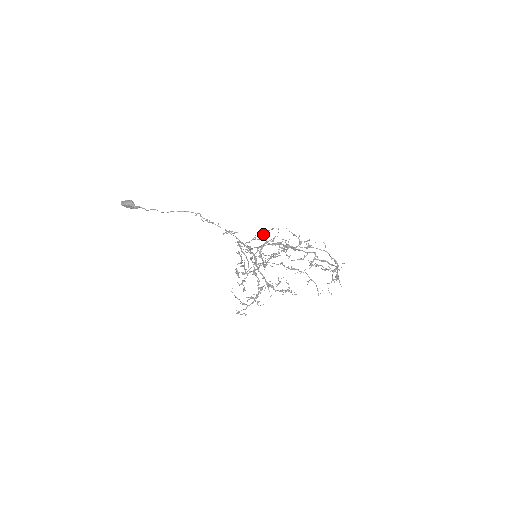
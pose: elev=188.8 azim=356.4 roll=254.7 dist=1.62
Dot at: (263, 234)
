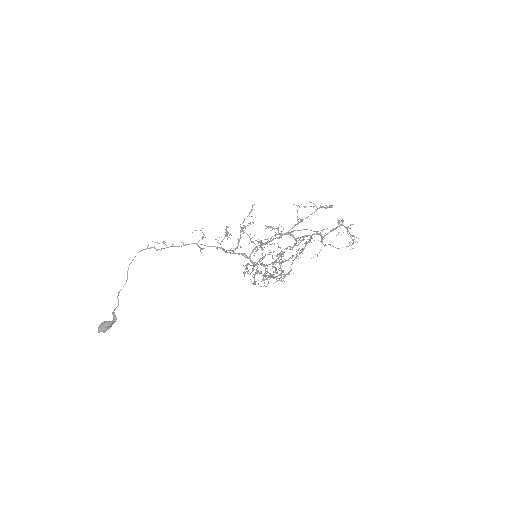
Dot at: (241, 229)
